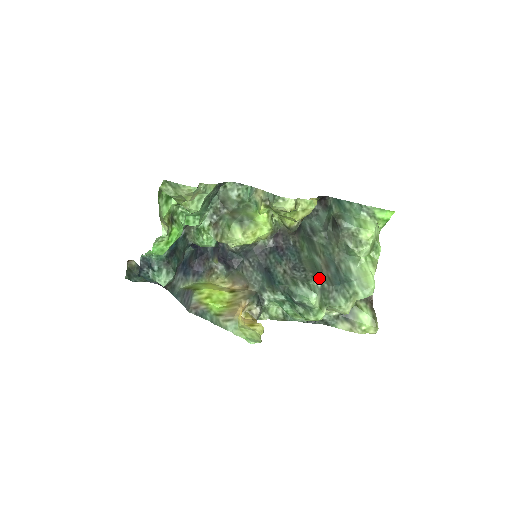
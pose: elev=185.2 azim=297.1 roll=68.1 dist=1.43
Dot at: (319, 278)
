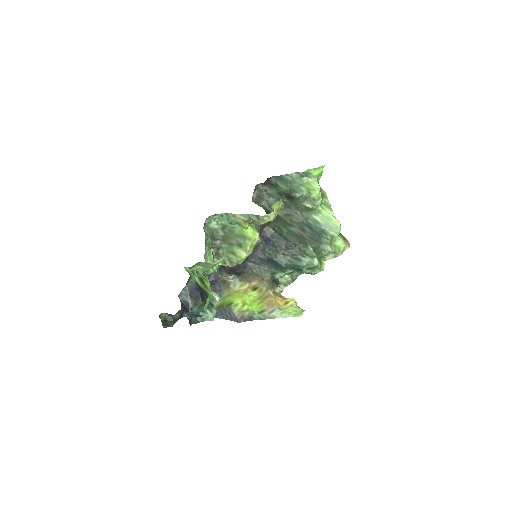
Dot at: (308, 244)
